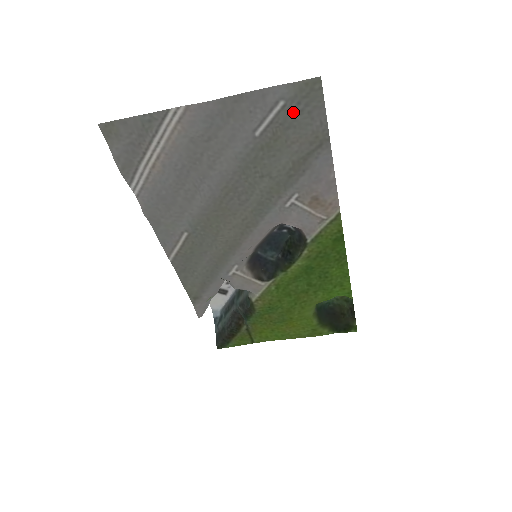
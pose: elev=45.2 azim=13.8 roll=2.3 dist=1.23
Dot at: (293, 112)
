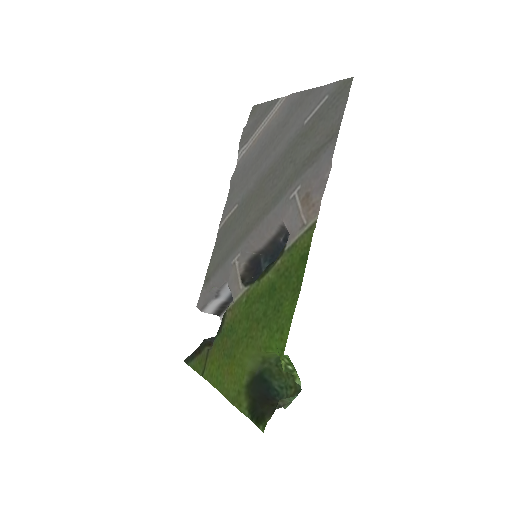
Dot at: (329, 106)
